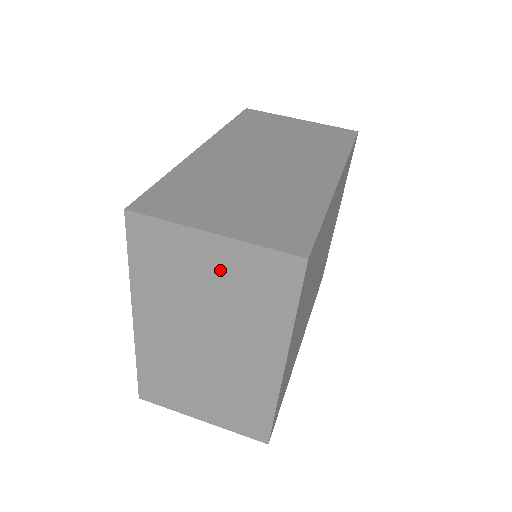
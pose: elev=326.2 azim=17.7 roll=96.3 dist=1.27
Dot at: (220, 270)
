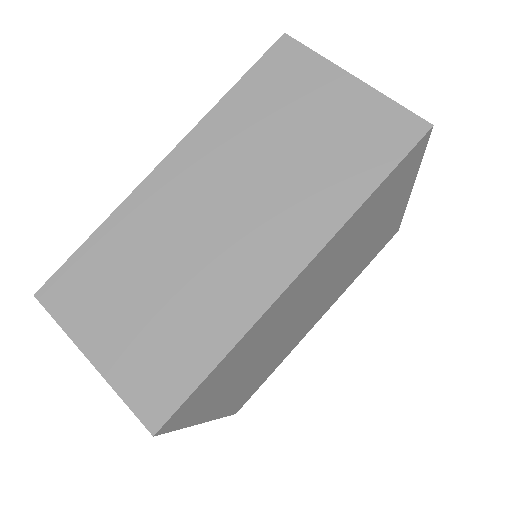
Dot at: occluded
